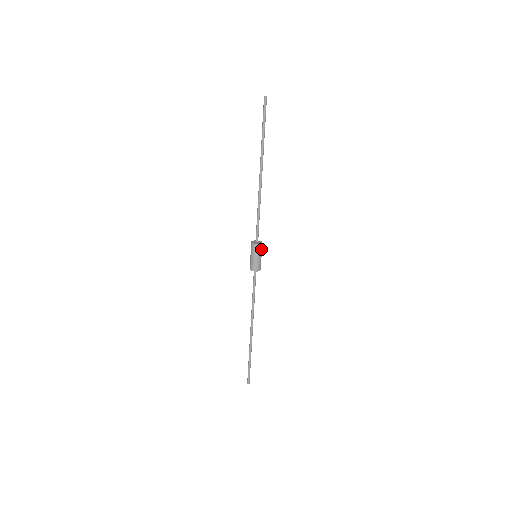
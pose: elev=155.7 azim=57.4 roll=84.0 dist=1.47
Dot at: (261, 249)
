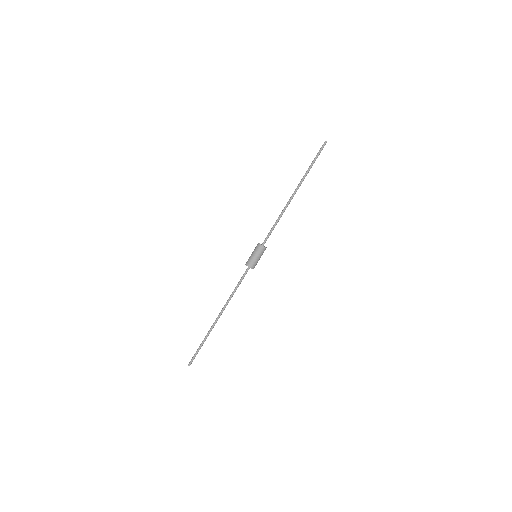
Dot at: (263, 252)
